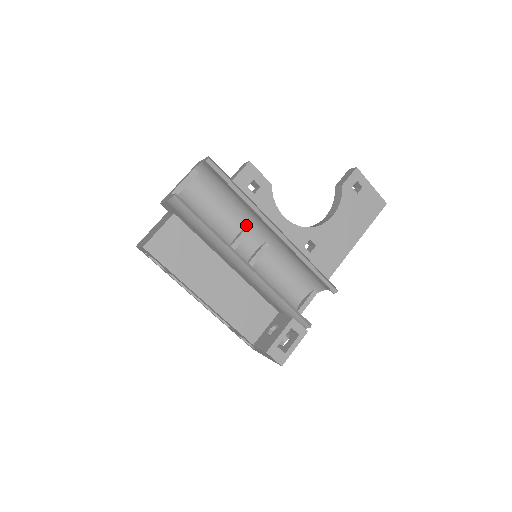
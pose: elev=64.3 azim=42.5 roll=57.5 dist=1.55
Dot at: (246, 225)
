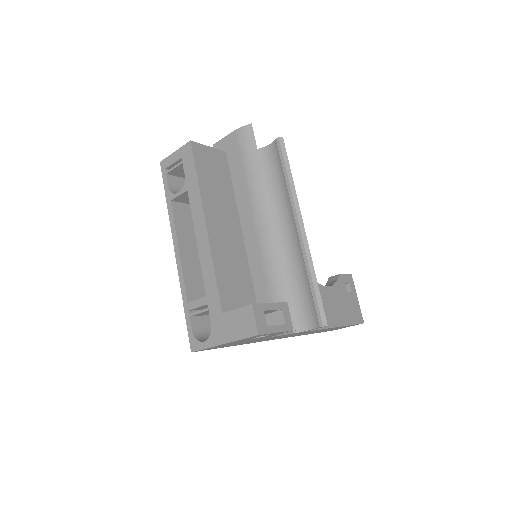
Dot at: occluded
